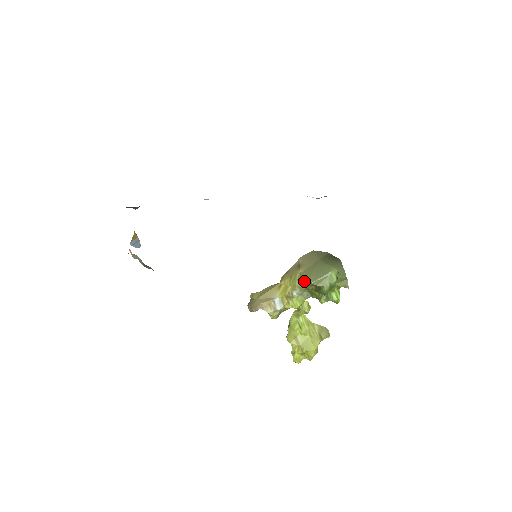
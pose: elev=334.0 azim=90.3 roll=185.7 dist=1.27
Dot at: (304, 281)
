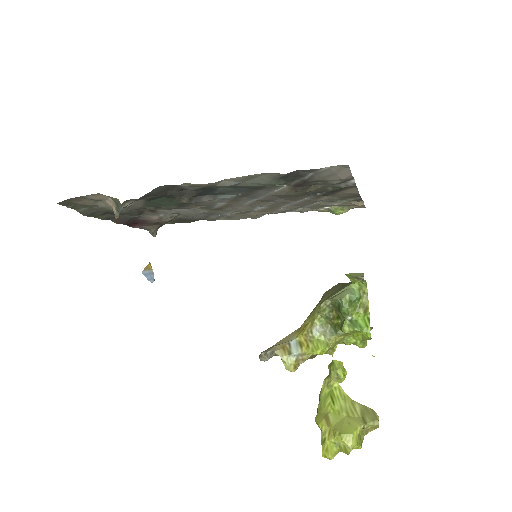
Dot at: (321, 303)
